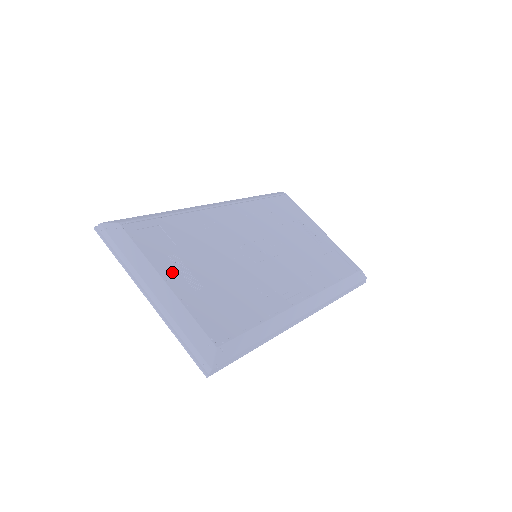
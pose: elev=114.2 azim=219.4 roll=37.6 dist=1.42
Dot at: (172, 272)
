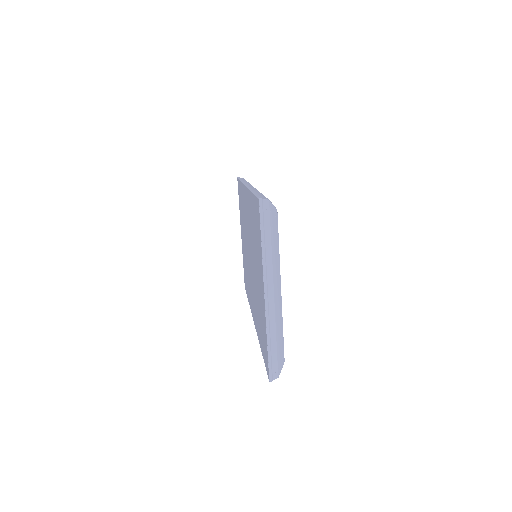
Dot at: occluded
